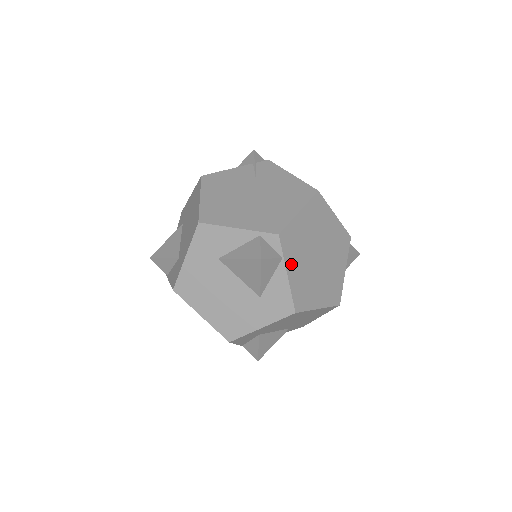
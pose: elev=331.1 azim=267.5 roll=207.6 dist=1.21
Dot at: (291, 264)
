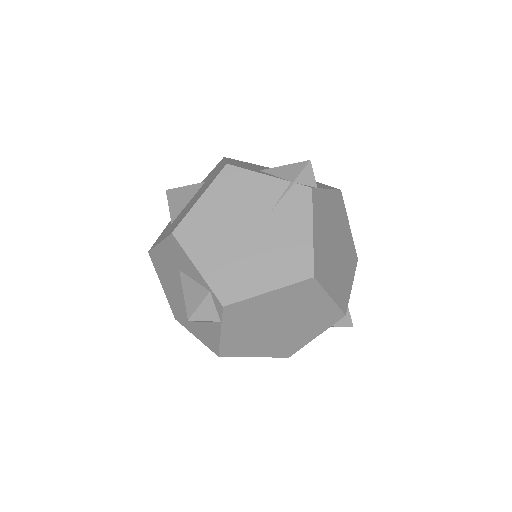
Dot at: (231, 327)
